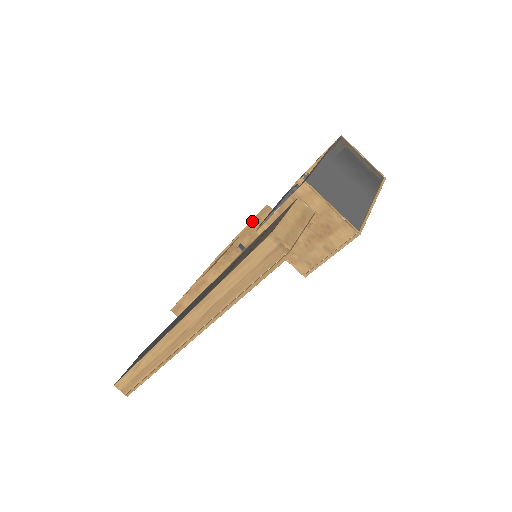
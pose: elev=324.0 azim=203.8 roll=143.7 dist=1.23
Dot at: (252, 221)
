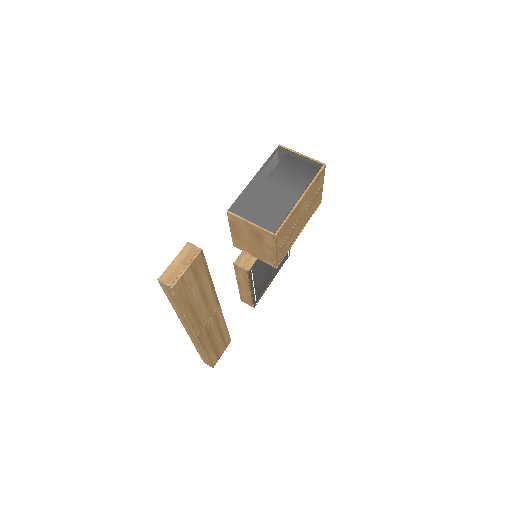
Dot at: occluded
